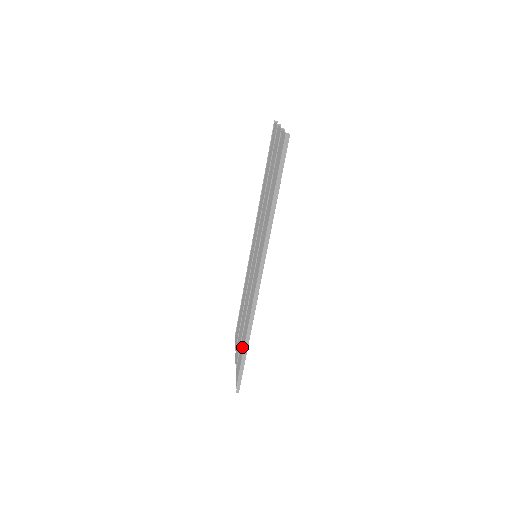
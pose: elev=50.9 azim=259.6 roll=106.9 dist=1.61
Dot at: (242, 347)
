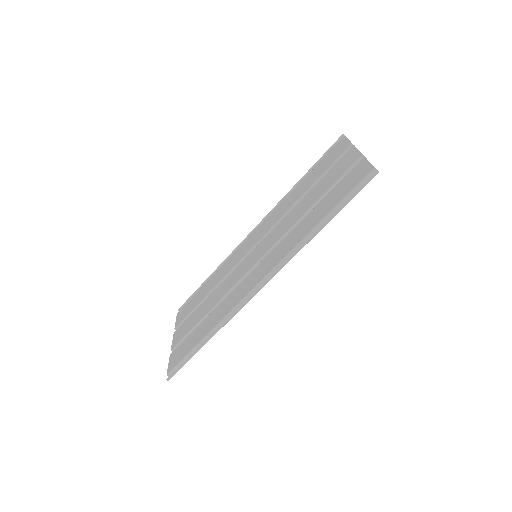
Dot at: (196, 338)
